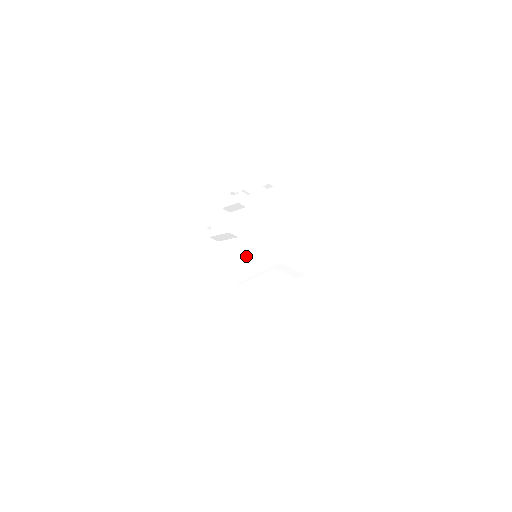
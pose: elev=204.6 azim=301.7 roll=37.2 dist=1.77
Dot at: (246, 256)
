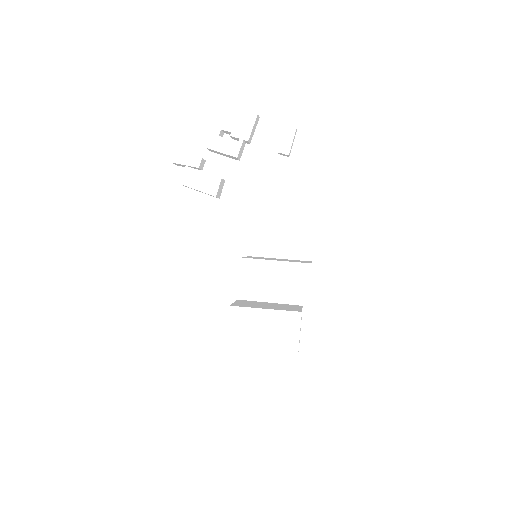
Dot at: (260, 271)
